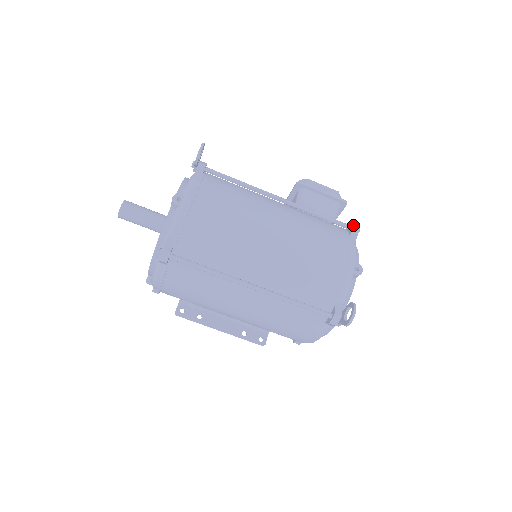
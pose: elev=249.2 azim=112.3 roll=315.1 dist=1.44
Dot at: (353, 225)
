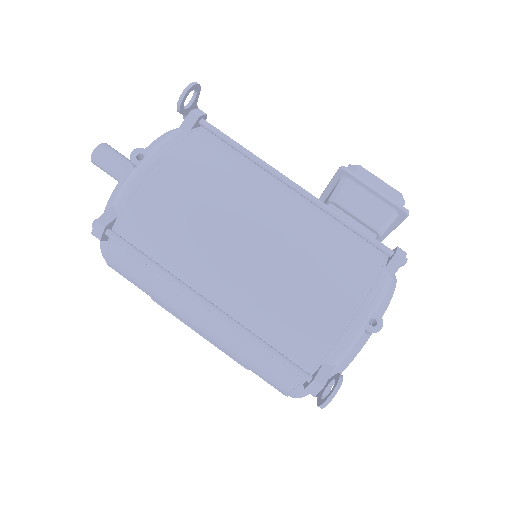
Dot at: (396, 252)
